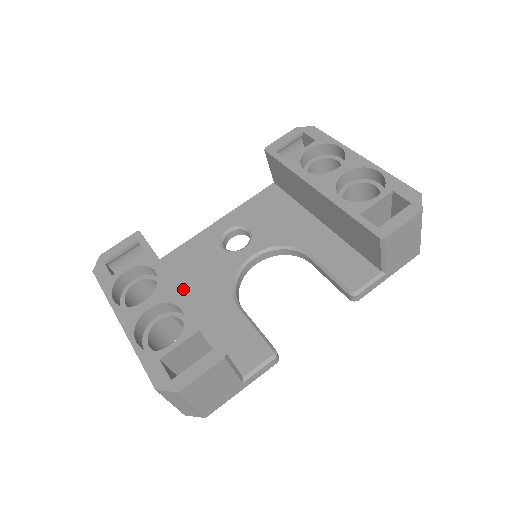
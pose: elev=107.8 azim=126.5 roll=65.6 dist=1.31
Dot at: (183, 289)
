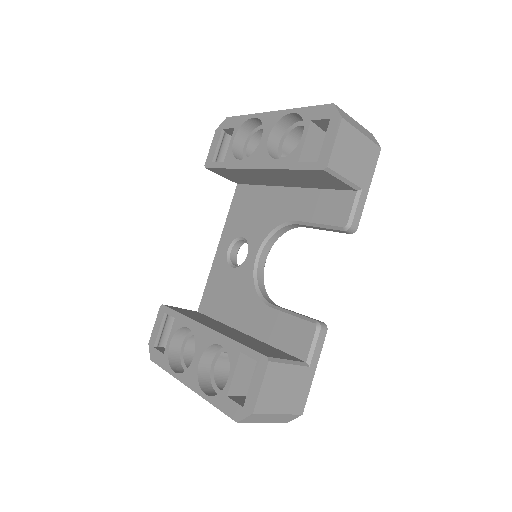
Dot at: (225, 323)
